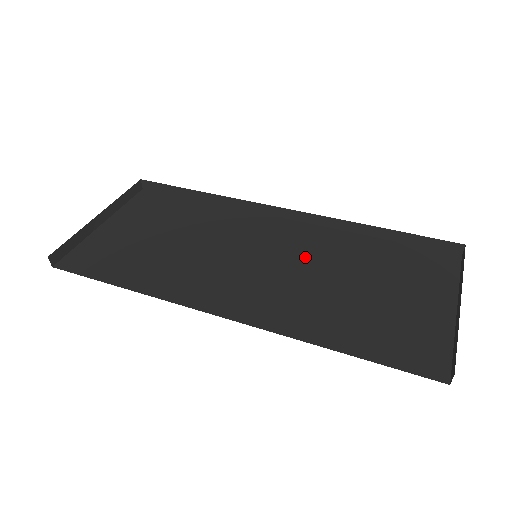
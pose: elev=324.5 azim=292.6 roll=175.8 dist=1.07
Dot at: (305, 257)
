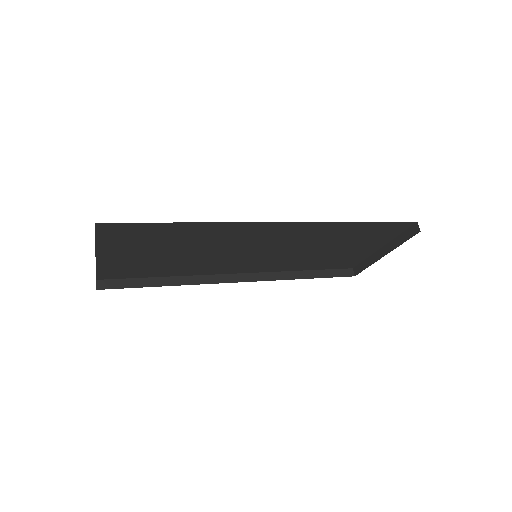
Dot at: occluded
